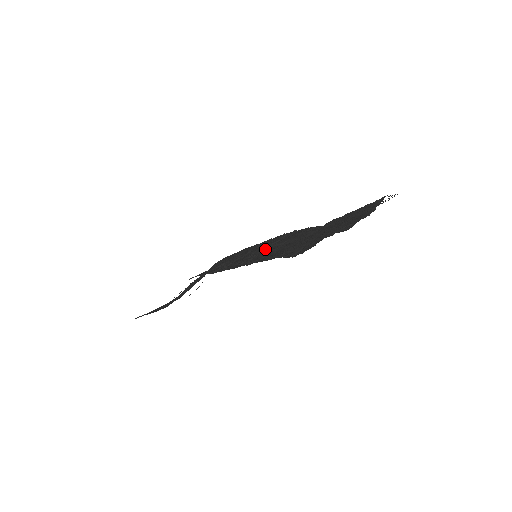
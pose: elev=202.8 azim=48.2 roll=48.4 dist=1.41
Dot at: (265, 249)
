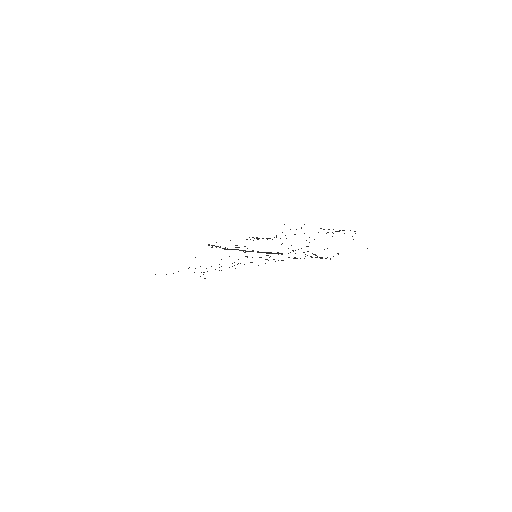
Dot at: (264, 252)
